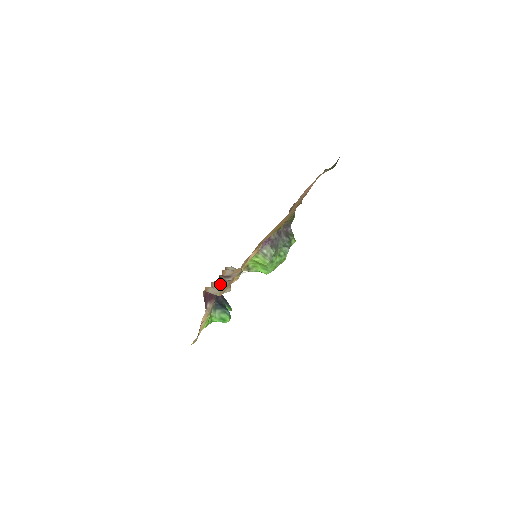
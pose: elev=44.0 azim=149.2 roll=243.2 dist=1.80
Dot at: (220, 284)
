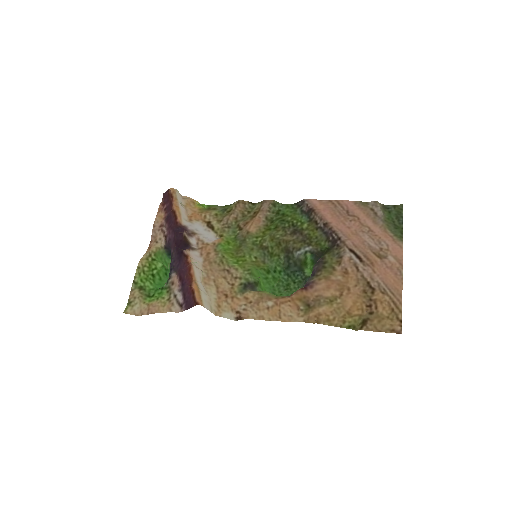
Dot at: (197, 267)
